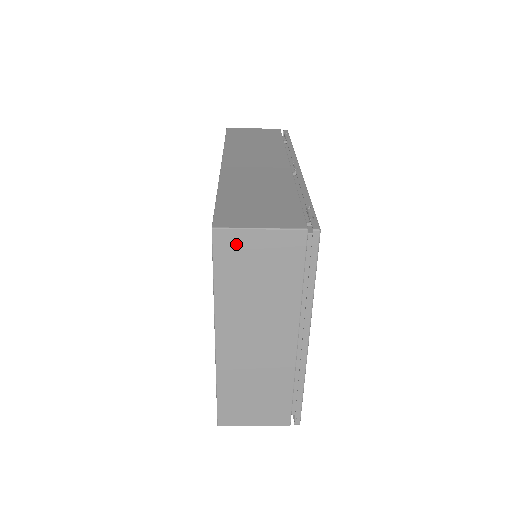
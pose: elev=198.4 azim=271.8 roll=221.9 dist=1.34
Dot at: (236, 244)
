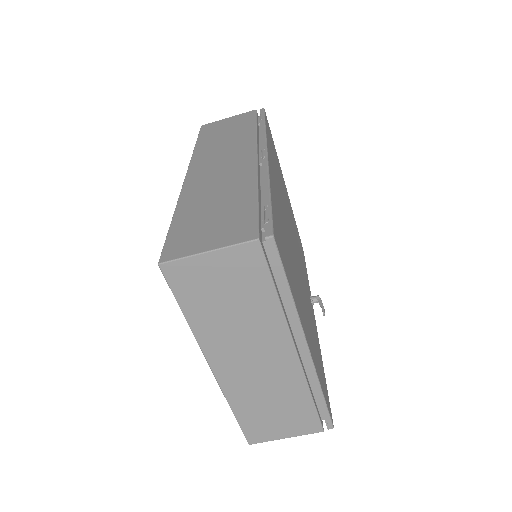
Dot at: (189, 273)
